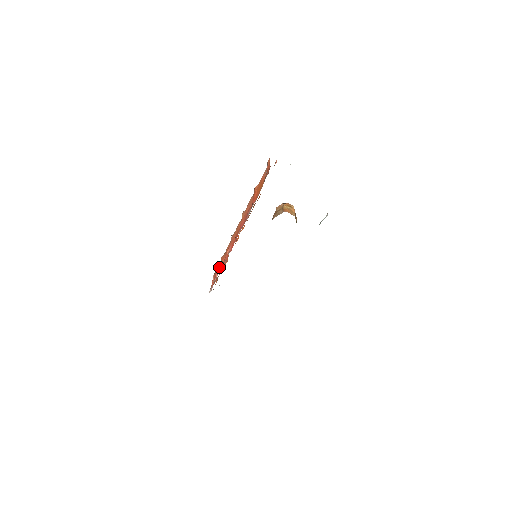
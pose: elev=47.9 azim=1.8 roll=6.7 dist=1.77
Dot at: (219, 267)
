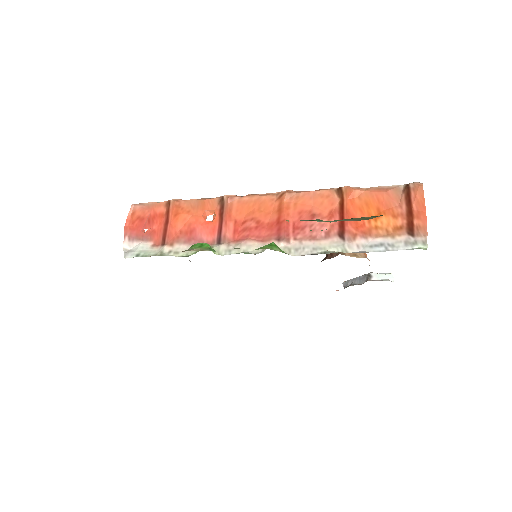
Dot at: (171, 222)
